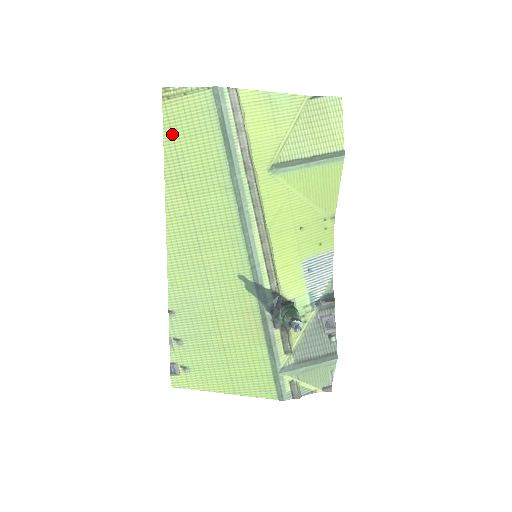
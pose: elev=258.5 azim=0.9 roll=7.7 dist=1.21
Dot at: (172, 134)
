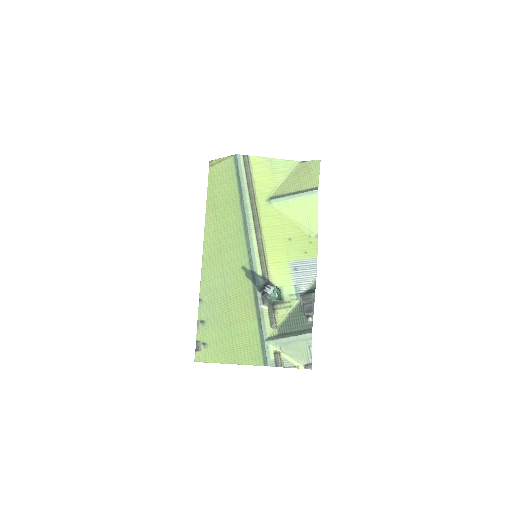
Dot at: (212, 185)
